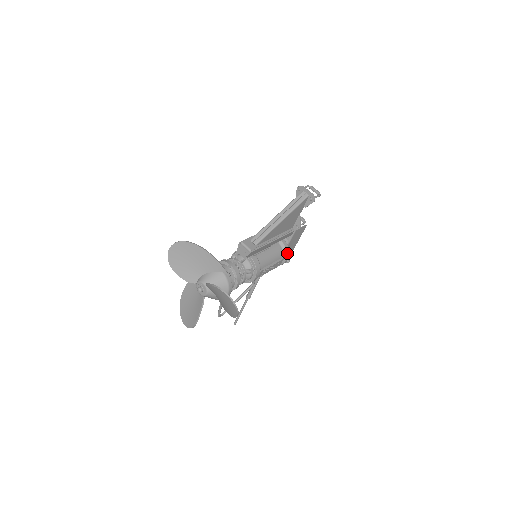
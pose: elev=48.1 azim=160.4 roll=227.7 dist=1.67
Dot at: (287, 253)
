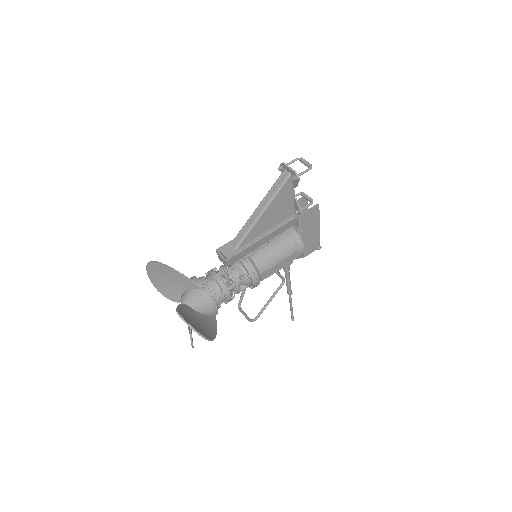
Dot at: (299, 244)
